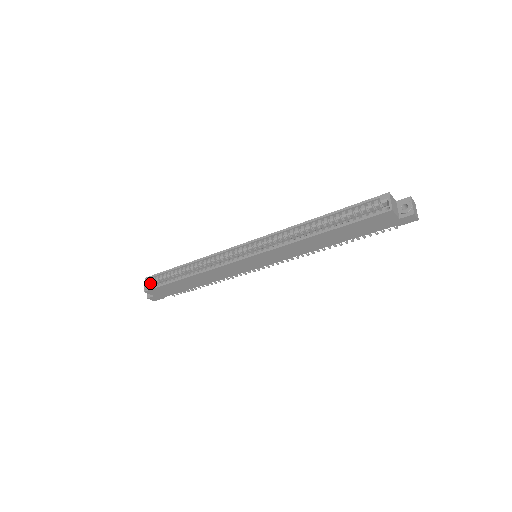
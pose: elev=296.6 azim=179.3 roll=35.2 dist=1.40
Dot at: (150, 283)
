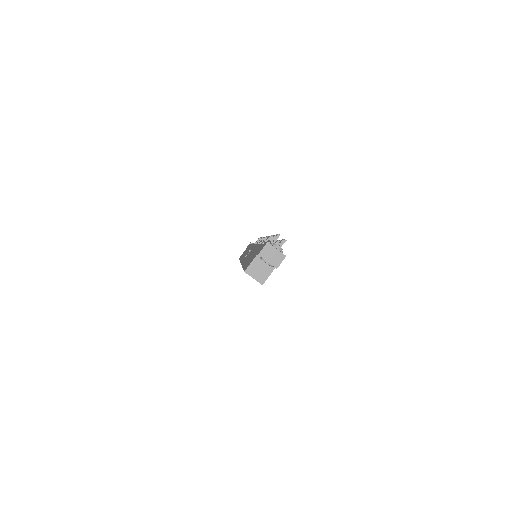
Dot at: occluded
